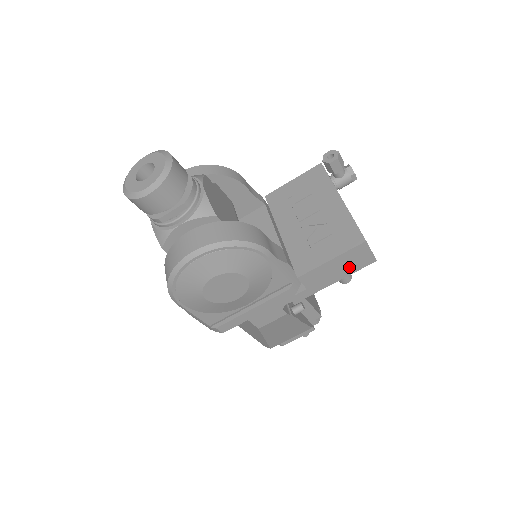
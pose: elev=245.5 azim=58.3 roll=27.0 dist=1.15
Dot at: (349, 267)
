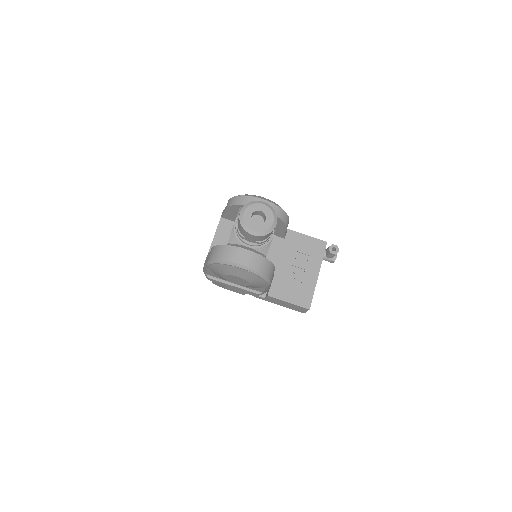
Dot at: (291, 307)
